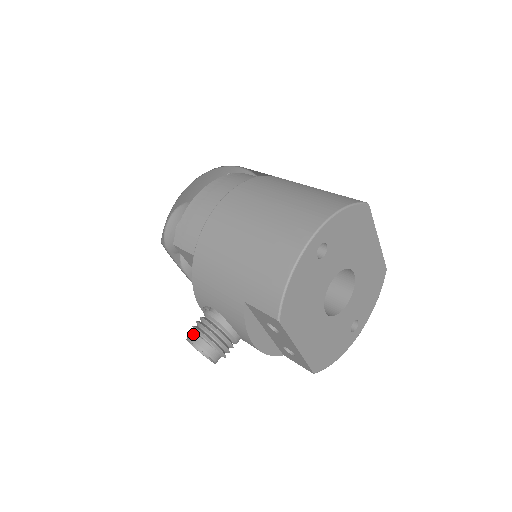
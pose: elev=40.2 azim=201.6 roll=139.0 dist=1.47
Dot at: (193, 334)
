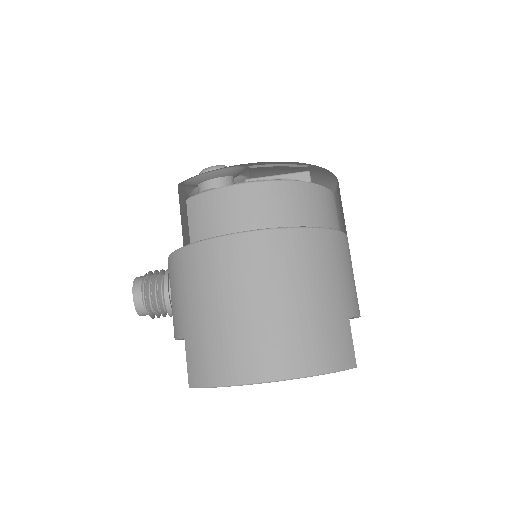
Dot at: (140, 287)
